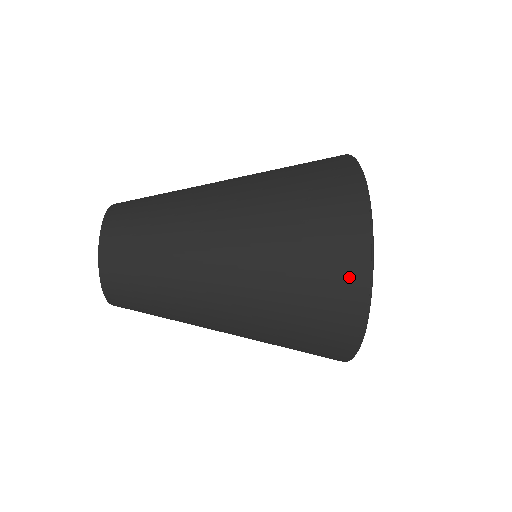
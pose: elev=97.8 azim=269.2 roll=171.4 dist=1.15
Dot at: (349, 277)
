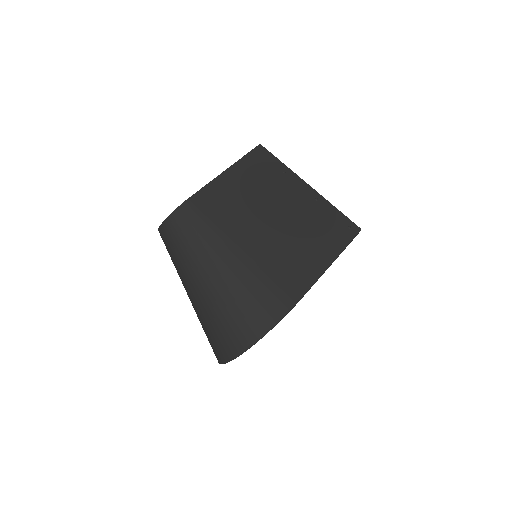
Dot at: (217, 355)
